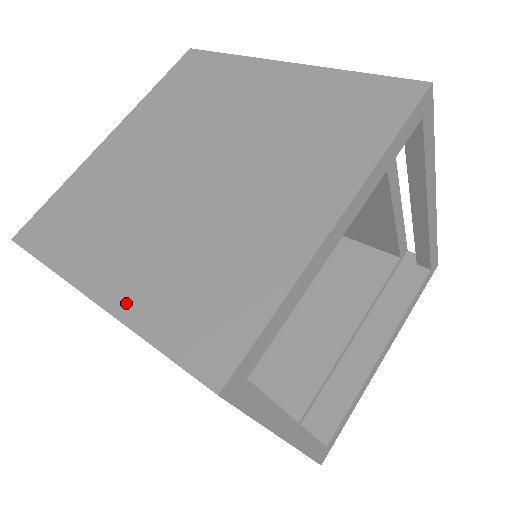
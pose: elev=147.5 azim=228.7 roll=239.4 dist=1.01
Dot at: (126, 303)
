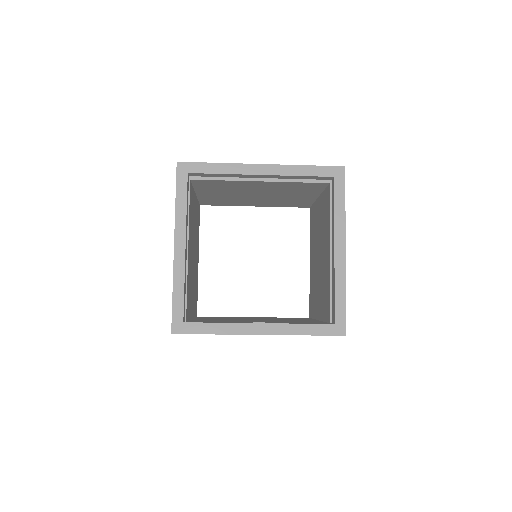
Dot at: occluded
